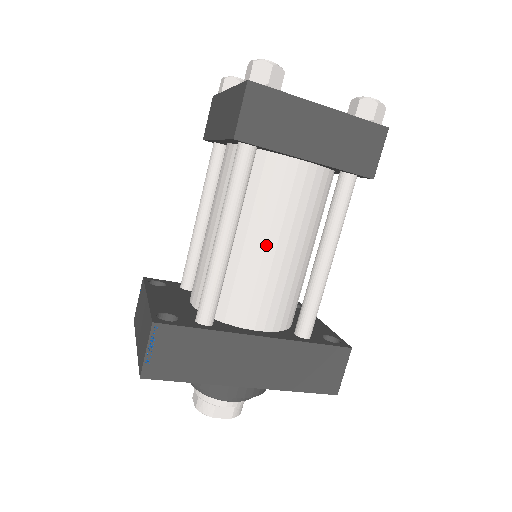
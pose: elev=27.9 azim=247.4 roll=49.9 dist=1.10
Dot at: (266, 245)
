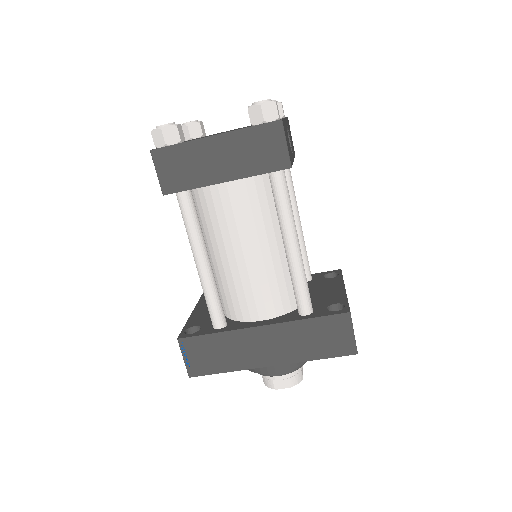
Dot at: (235, 255)
